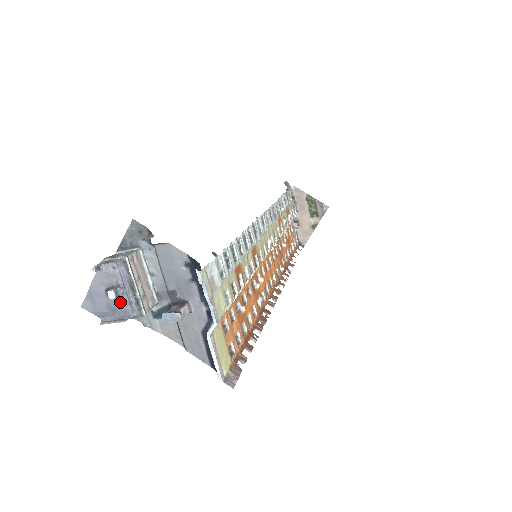
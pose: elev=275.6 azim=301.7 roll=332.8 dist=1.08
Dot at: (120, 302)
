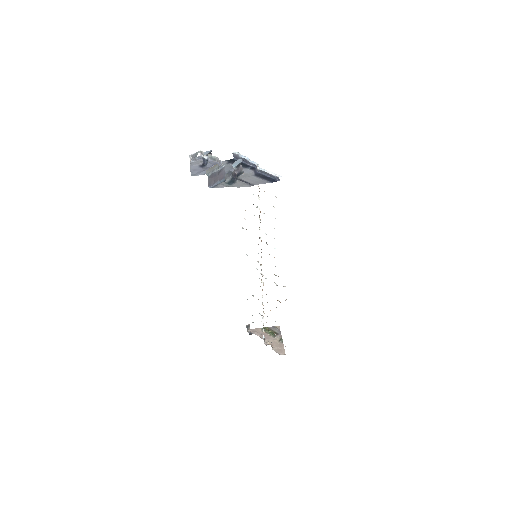
Dot at: (209, 166)
